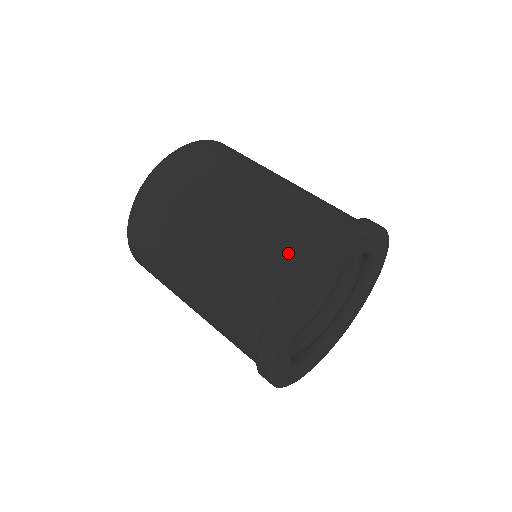
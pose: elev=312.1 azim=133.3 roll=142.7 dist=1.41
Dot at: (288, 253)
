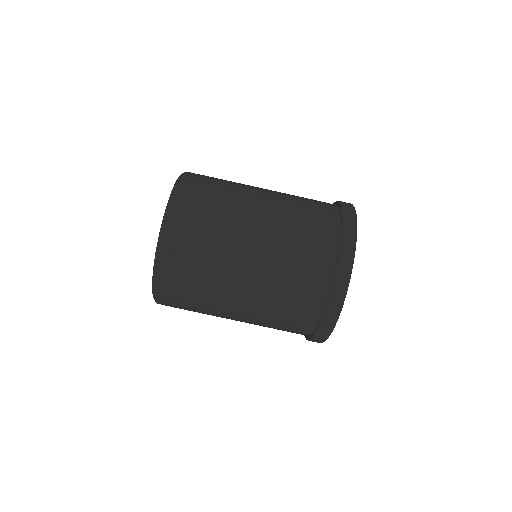
Dot at: (310, 299)
